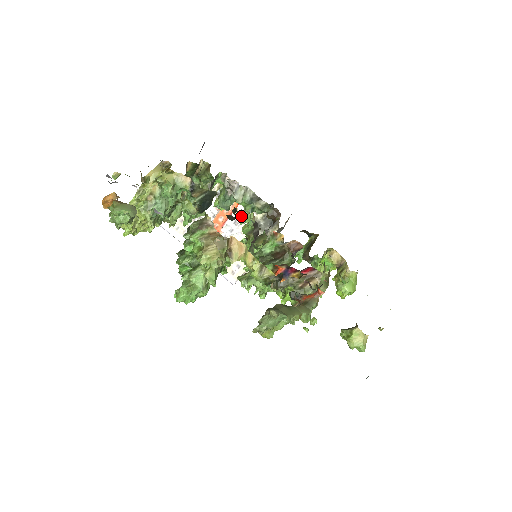
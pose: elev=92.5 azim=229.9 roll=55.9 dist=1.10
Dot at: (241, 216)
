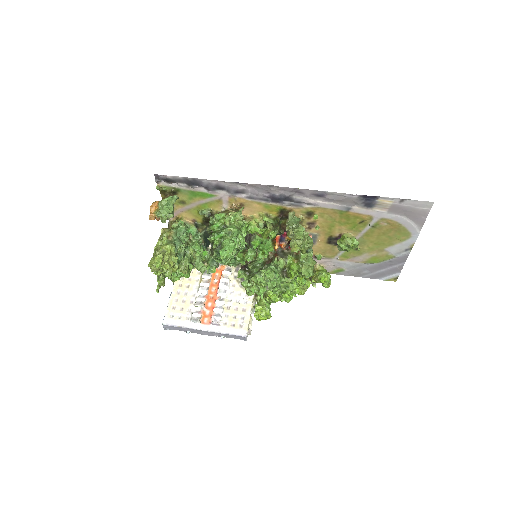
Dot at: occluded
